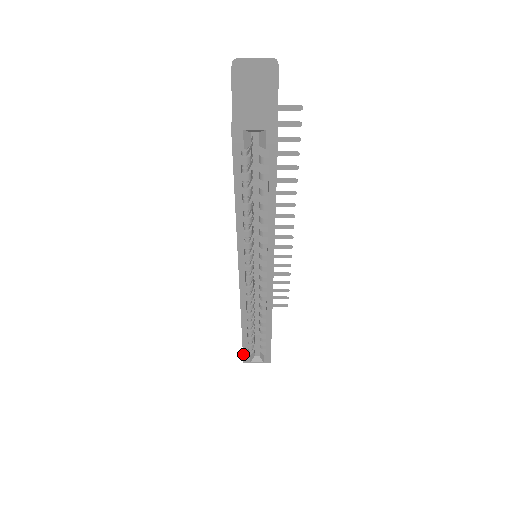
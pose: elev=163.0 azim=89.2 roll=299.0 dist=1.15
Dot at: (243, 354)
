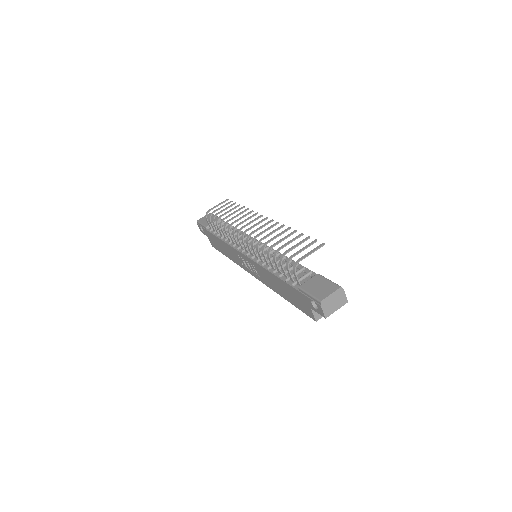
Dot at: occluded
